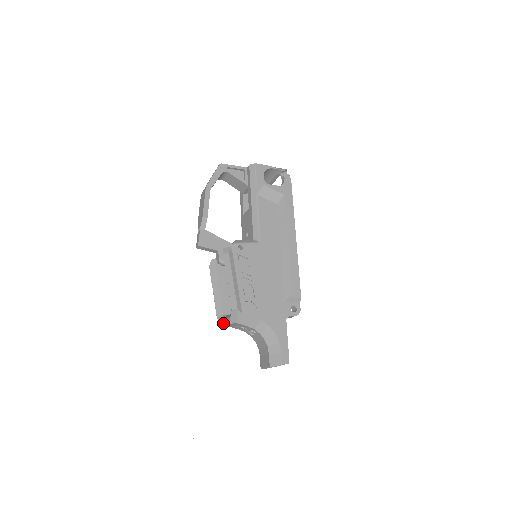
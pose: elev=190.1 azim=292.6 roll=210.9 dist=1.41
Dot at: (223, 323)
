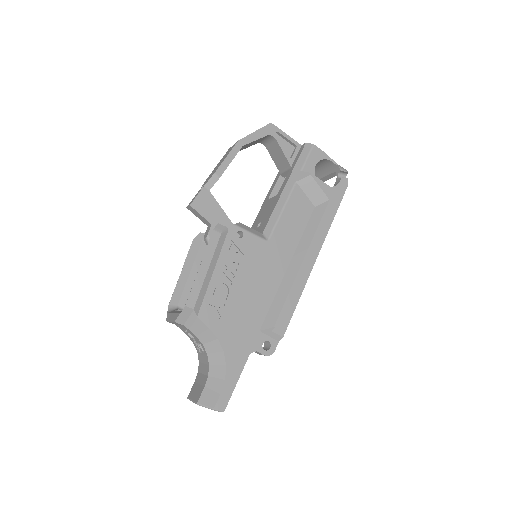
Dot at: (170, 316)
